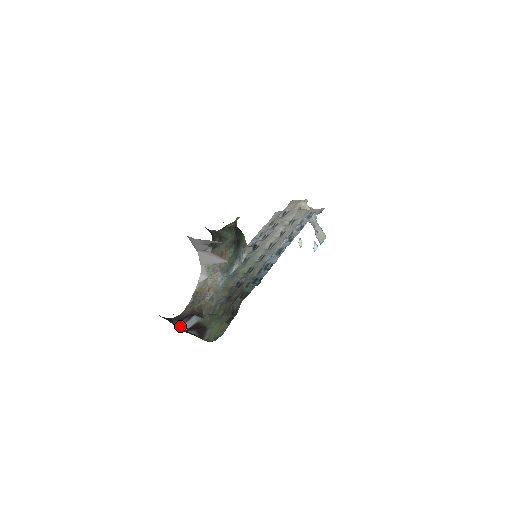
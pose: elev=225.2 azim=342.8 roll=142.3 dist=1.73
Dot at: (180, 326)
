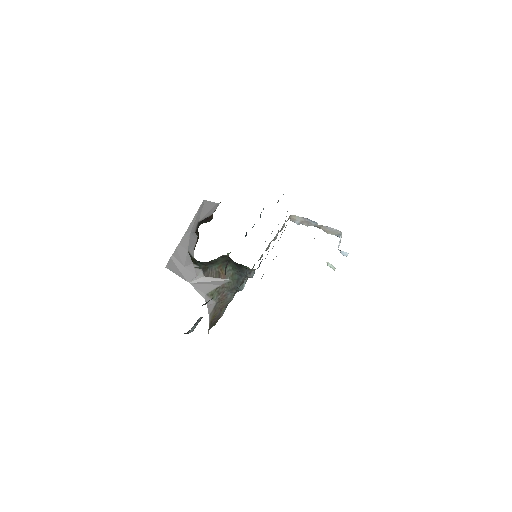
Dot at: (185, 333)
